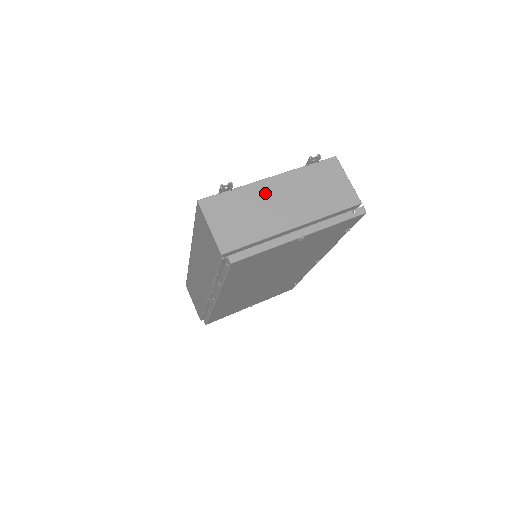
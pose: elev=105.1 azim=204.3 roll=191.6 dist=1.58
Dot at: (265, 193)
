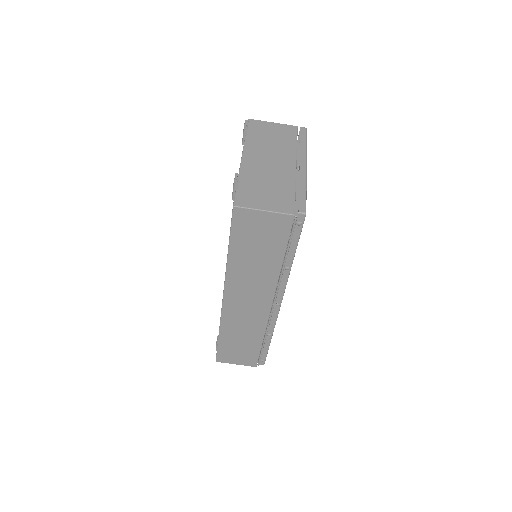
Dot at: (254, 166)
